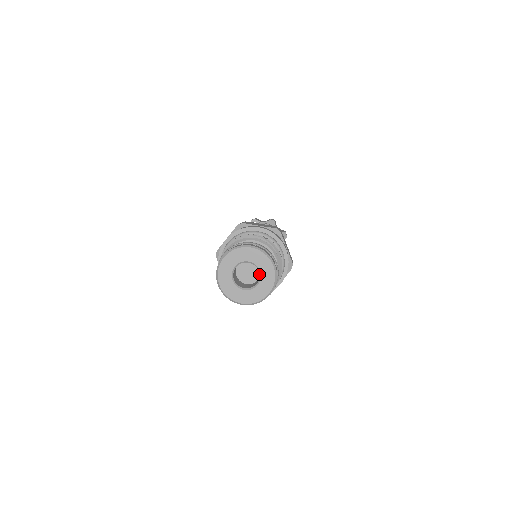
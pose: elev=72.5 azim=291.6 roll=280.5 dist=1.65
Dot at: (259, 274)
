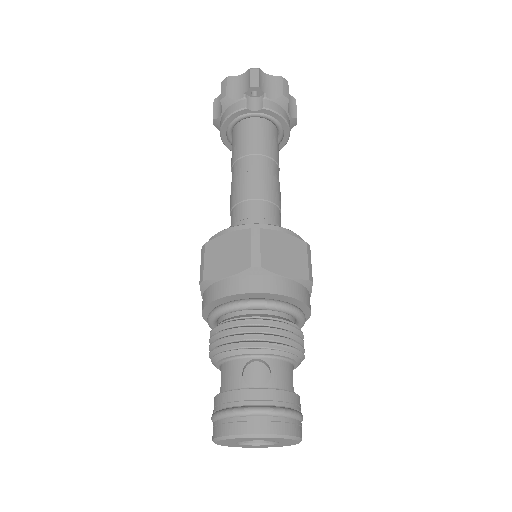
Dot at: (275, 441)
